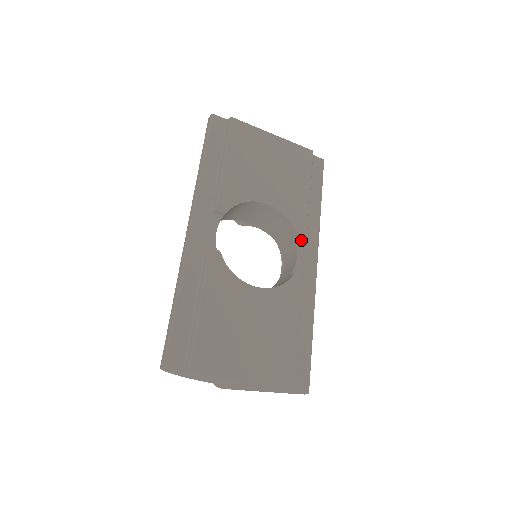
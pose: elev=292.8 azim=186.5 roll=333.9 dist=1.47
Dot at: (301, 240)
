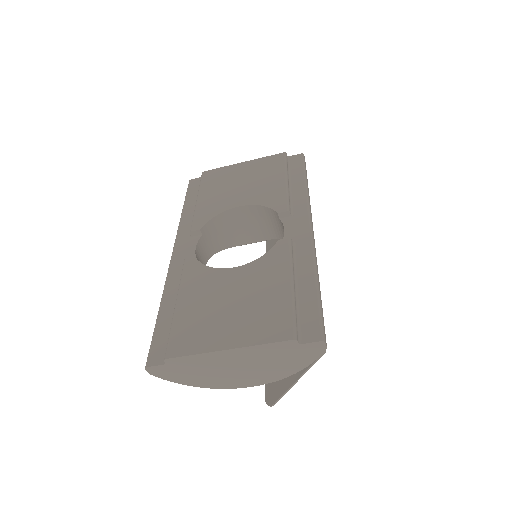
Dot at: (286, 216)
